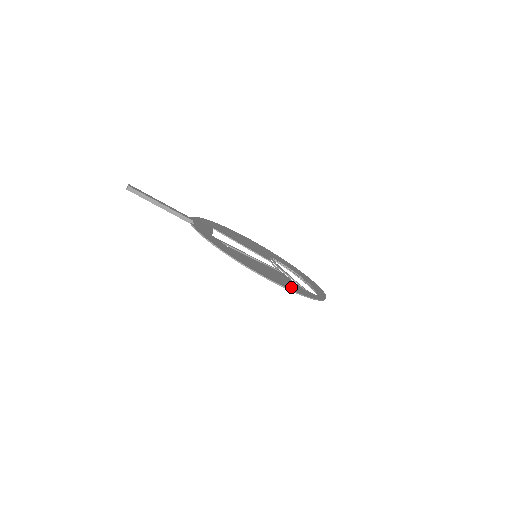
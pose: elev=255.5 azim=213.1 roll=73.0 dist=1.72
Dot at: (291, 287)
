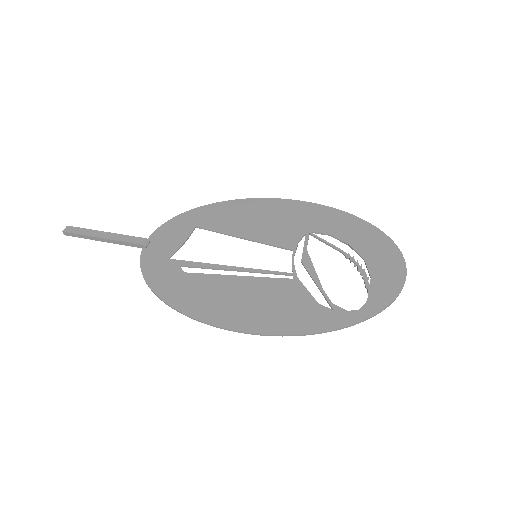
Dot at: (278, 323)
